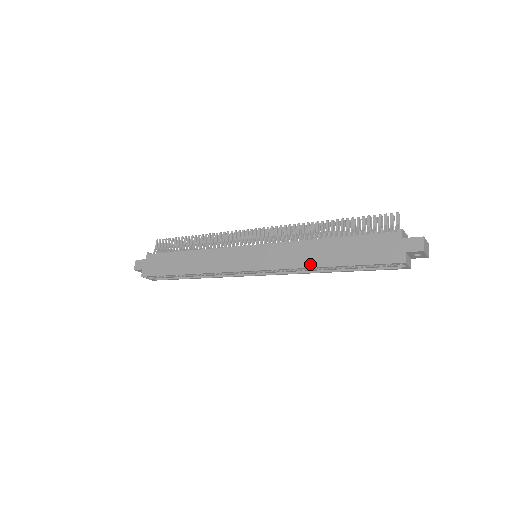
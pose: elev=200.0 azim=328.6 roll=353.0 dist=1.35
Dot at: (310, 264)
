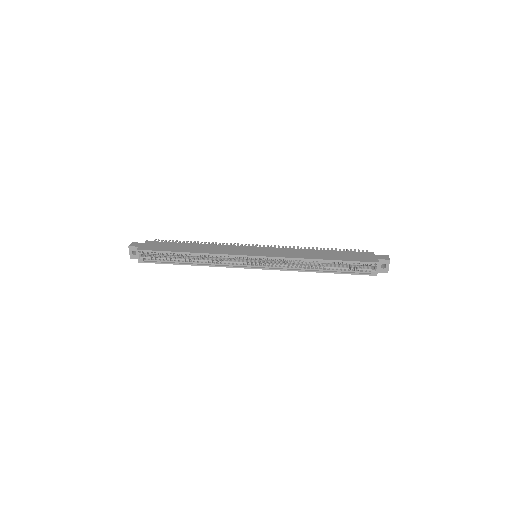
Dot at: (308, 257)
